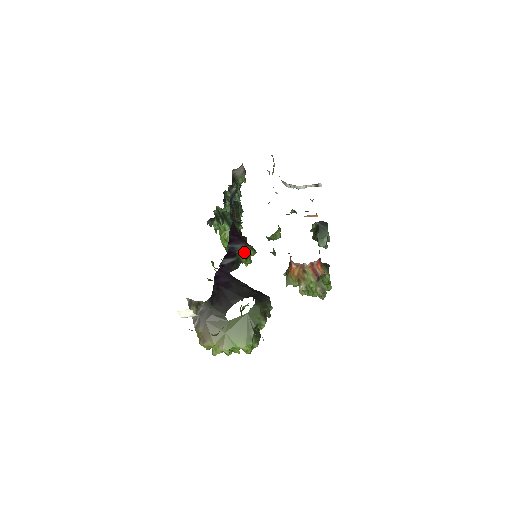
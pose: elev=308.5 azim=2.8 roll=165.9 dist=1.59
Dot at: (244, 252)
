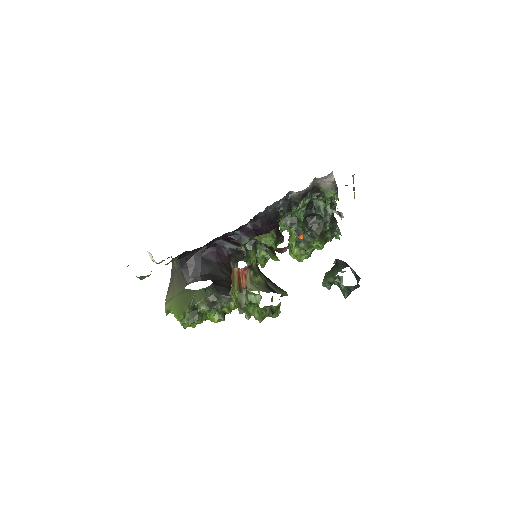
Dot at: (251, 247)
